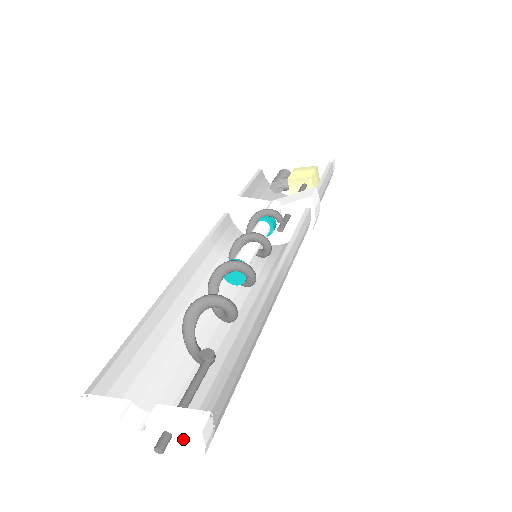
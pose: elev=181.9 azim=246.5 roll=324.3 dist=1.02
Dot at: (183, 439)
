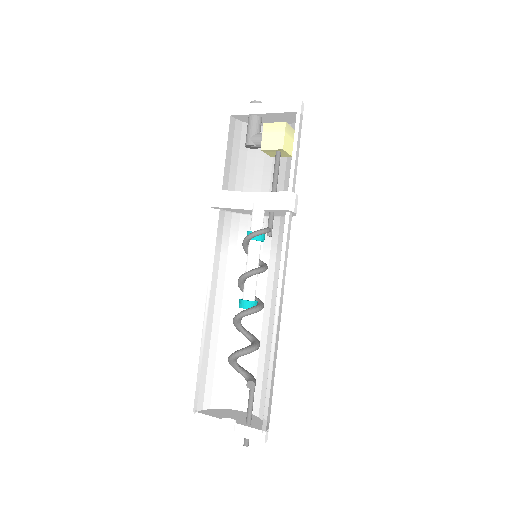
Dot at: occluded
